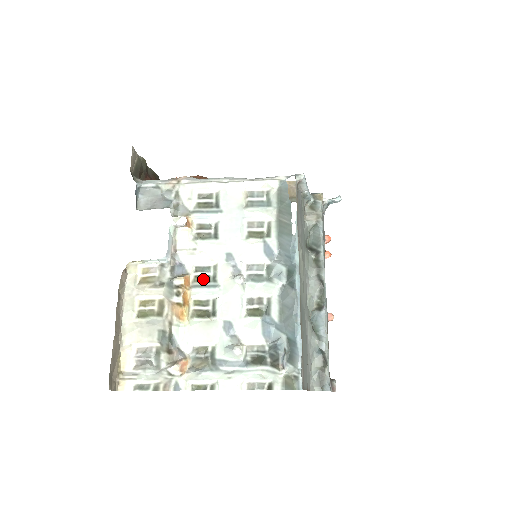
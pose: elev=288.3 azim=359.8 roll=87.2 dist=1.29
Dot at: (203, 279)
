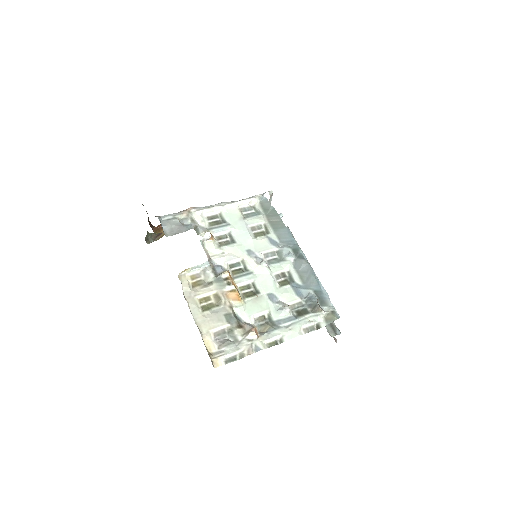
Dot at: (238, 271)
